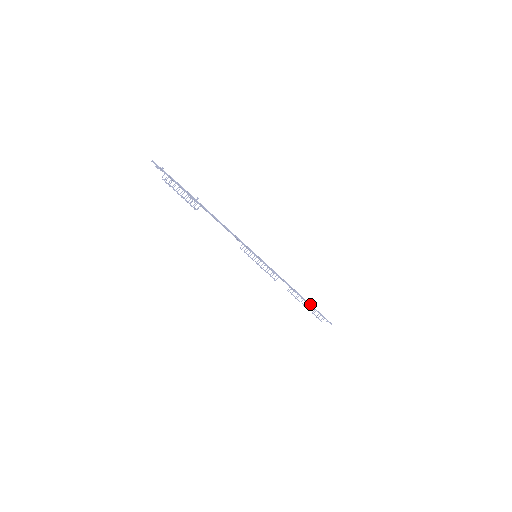
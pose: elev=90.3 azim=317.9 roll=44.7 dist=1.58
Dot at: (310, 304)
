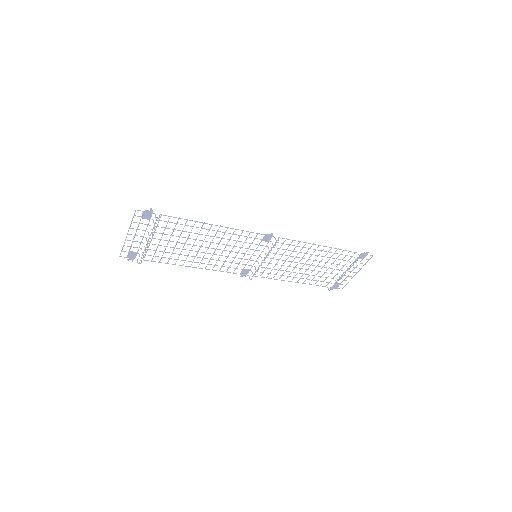
Dot at: (331, 247)
